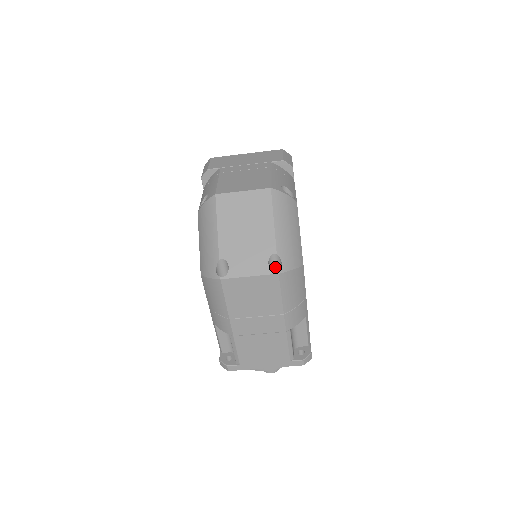
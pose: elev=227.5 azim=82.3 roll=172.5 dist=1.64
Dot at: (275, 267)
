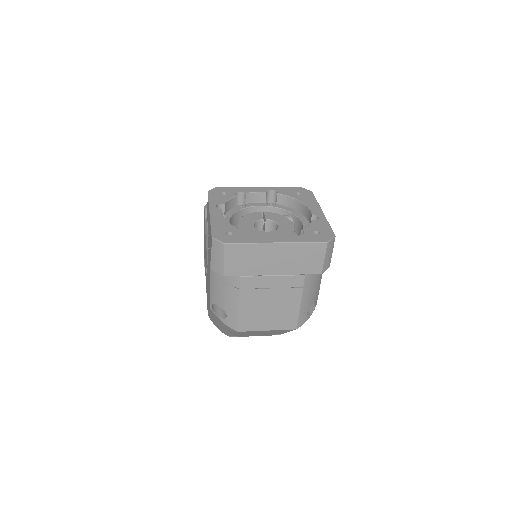
Dot at: occluded
